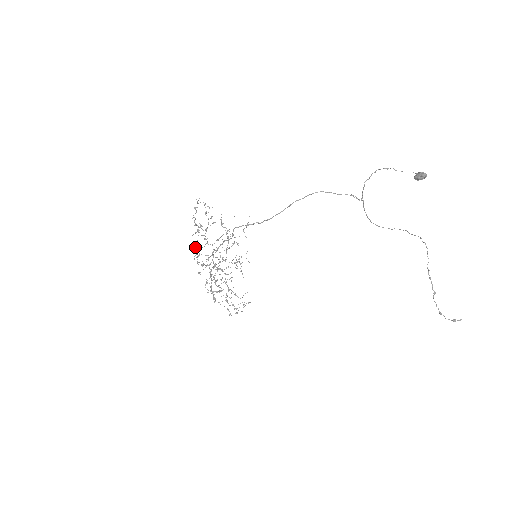
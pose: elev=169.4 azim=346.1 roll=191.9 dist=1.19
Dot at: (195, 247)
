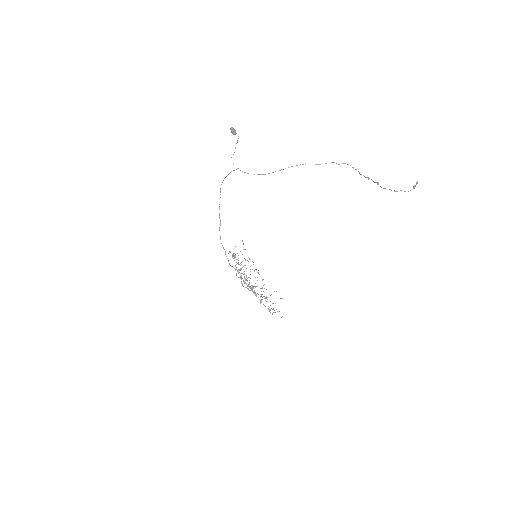
Dot at: occluded
